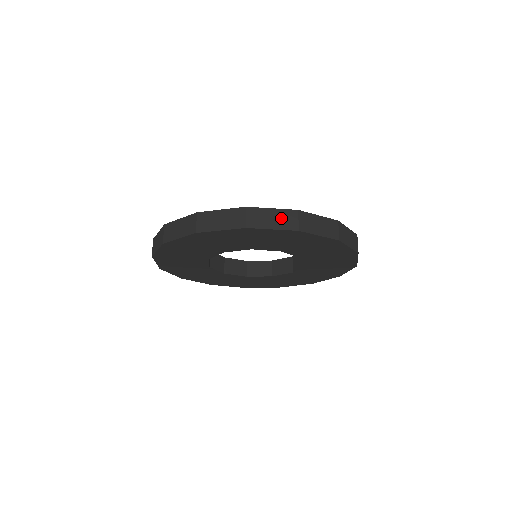
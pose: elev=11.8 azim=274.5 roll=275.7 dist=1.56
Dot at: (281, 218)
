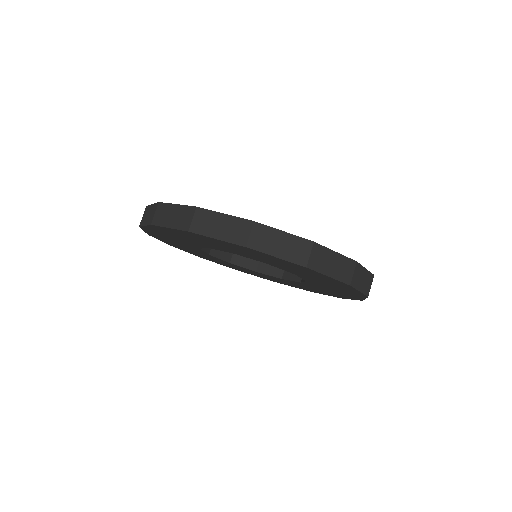
Dot at: (366, 281)
